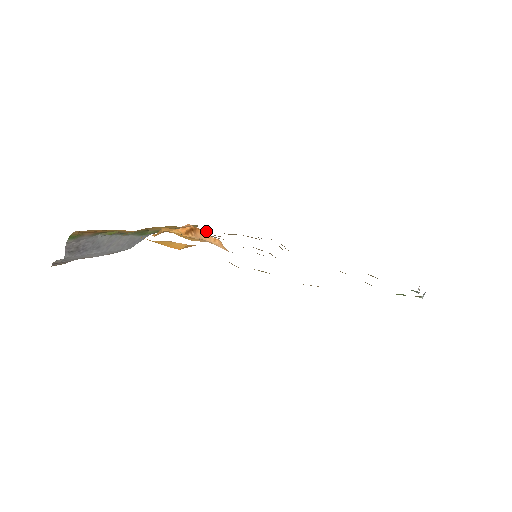
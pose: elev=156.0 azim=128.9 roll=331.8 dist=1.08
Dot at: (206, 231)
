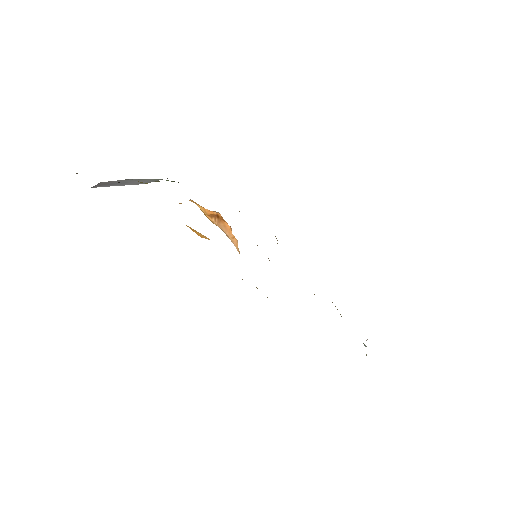
Dot at: (231, 228)
